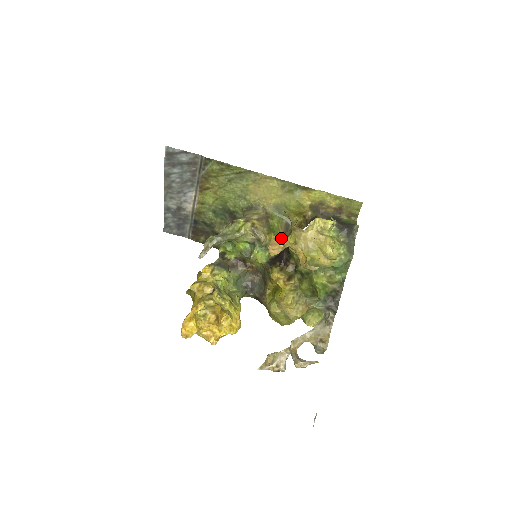
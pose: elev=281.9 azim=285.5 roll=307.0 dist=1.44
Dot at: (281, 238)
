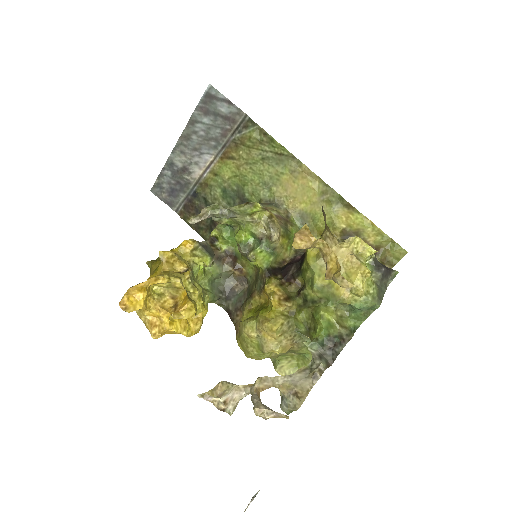
Dot at: (294, 250)
